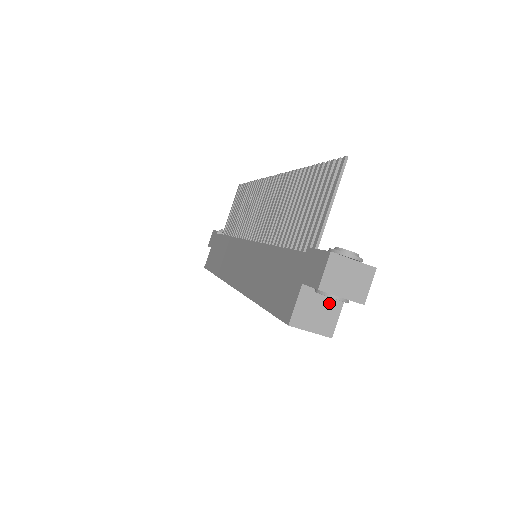
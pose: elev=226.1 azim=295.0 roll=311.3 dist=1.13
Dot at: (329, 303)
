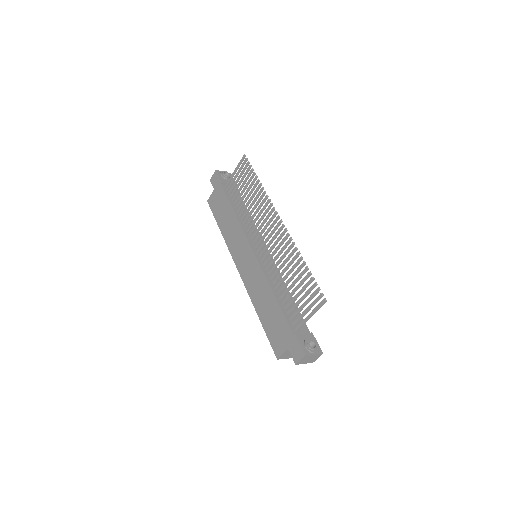
Dot at: occluded
